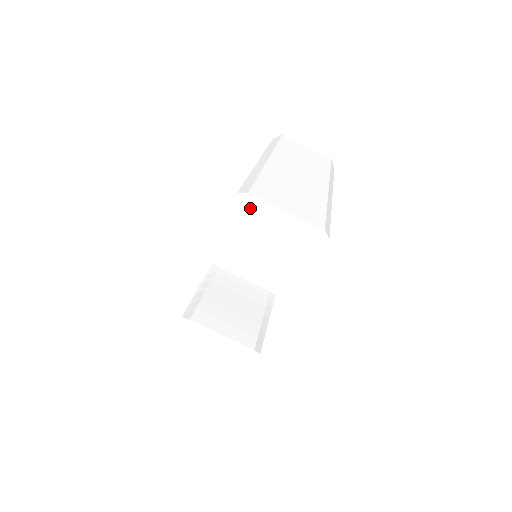
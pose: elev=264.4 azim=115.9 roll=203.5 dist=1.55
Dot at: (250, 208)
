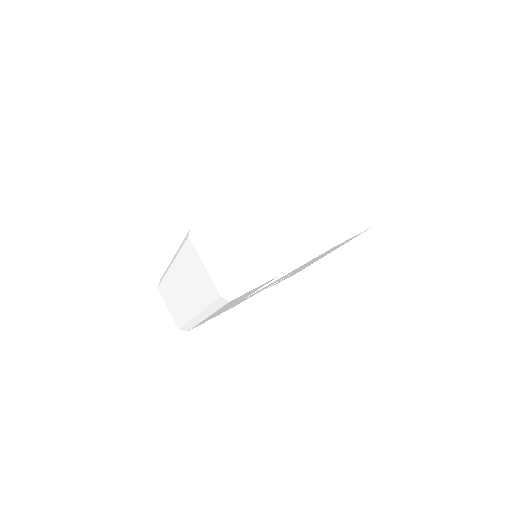
Dot at: (344, 176)
